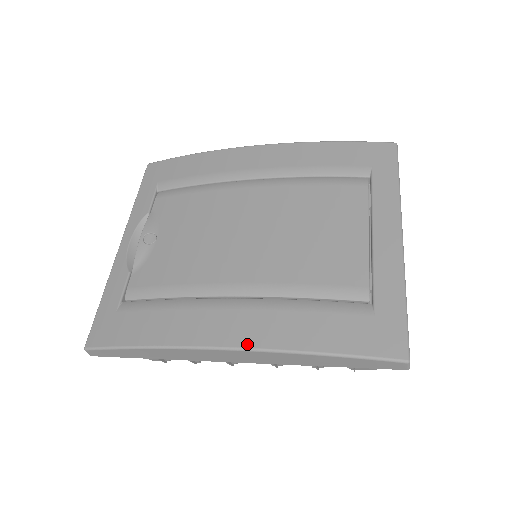
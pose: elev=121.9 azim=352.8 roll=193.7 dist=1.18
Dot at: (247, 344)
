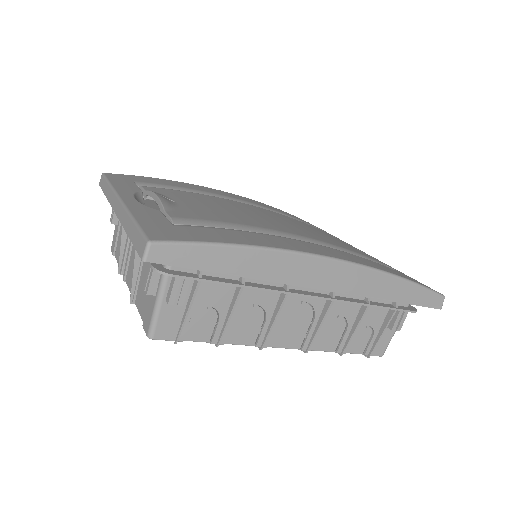
Dot at: (347, 259)
